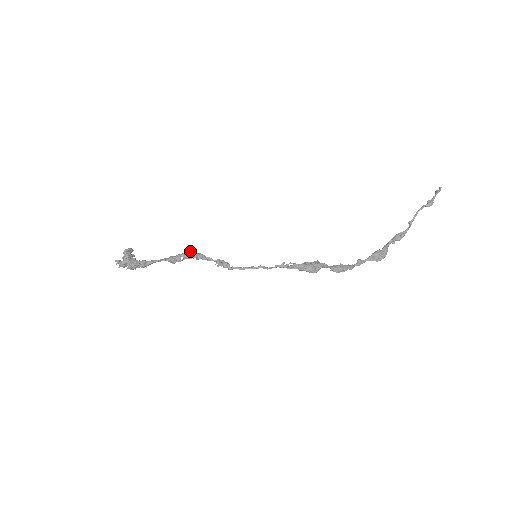
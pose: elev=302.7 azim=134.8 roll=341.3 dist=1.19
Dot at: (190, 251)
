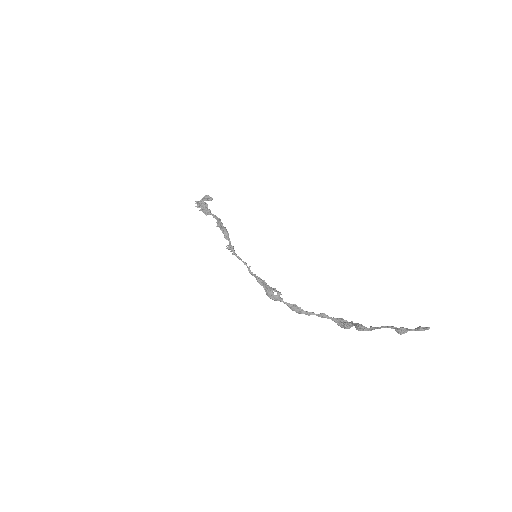
Dot at: (221, 226)
